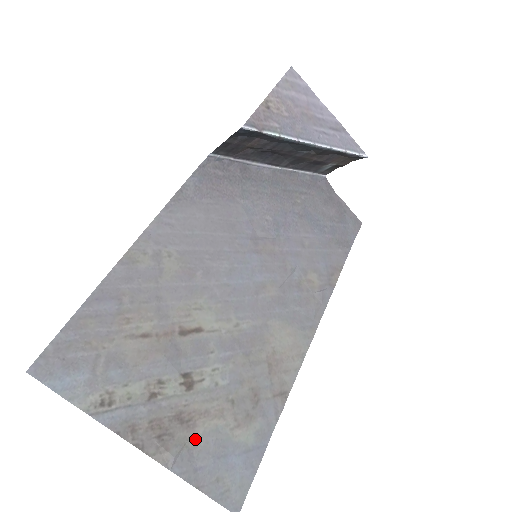
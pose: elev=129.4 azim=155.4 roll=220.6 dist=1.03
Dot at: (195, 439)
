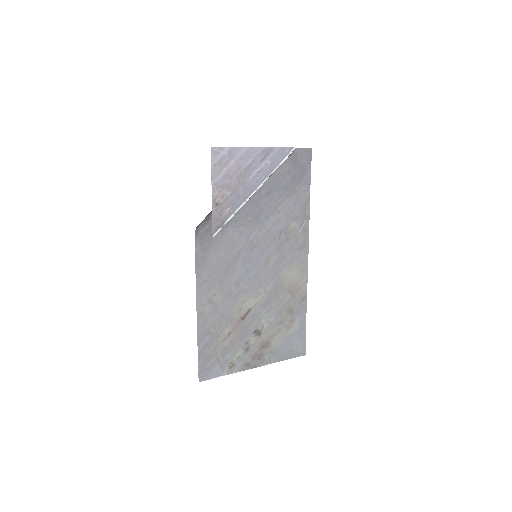
Dot at: (273, 347)
